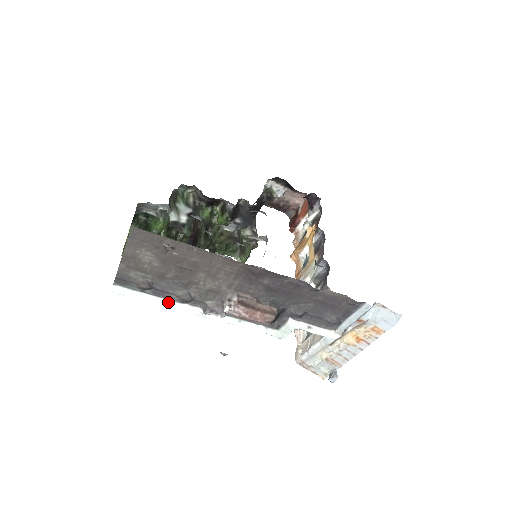
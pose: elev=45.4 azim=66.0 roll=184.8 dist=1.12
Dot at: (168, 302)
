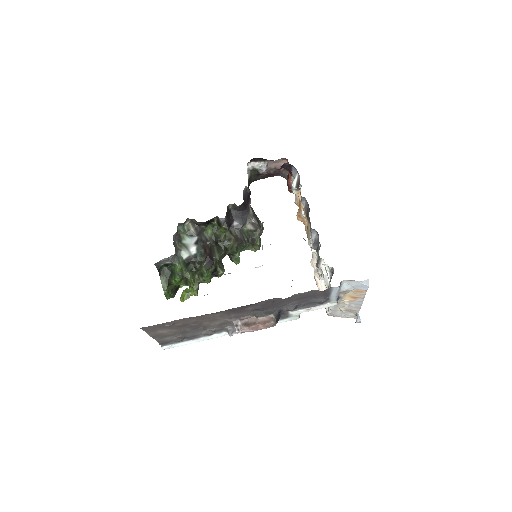
Dot at: (202, 339)
